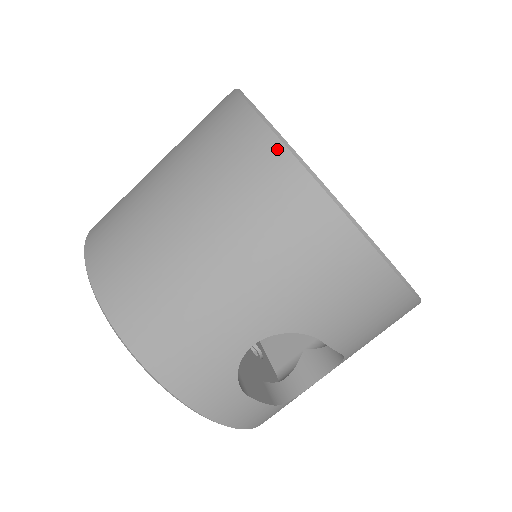
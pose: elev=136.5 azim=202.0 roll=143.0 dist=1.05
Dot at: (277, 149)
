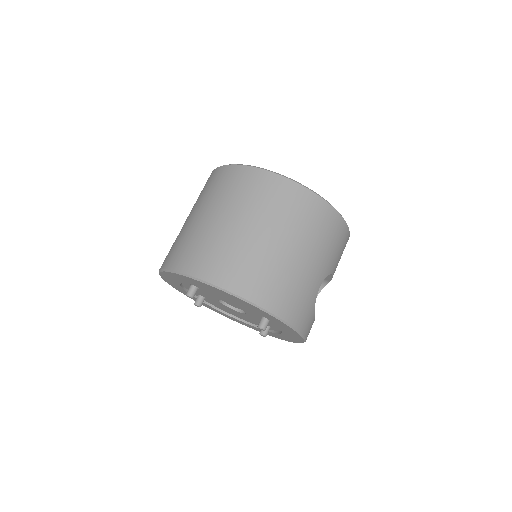
Dot at: (307, 192)
